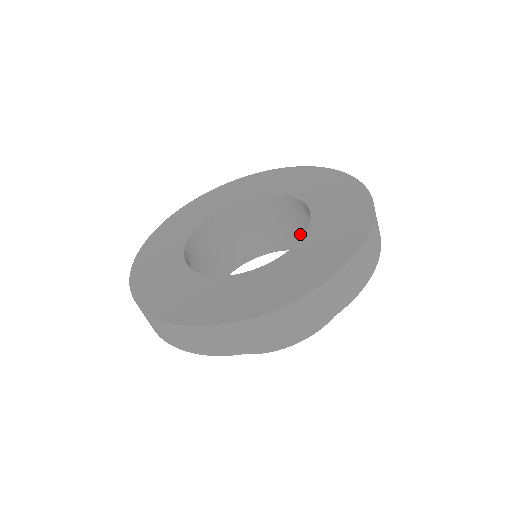
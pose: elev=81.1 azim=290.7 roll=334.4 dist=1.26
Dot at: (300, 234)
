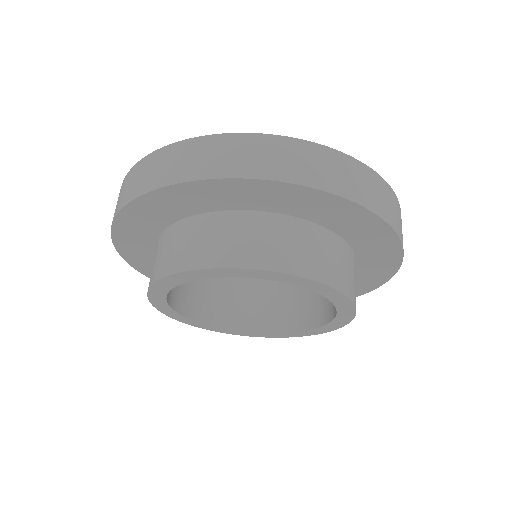
Dot at: (307, 304)
